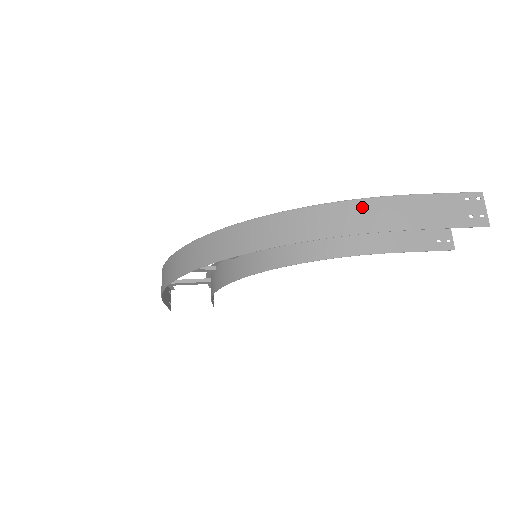
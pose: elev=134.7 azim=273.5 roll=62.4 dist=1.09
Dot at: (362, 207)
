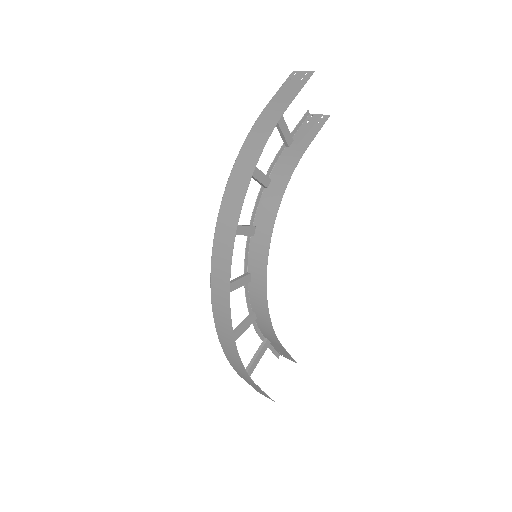
Dot at: (253, 135)
